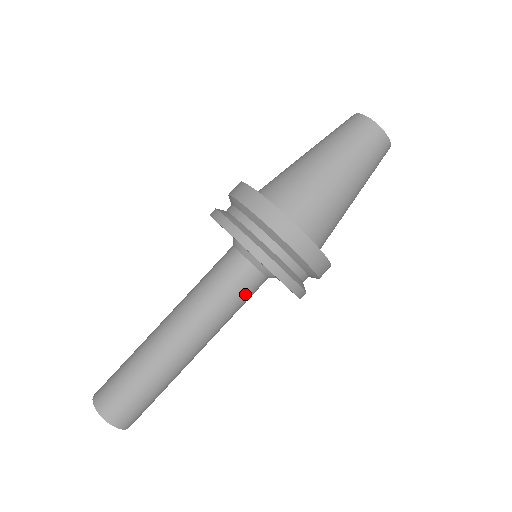
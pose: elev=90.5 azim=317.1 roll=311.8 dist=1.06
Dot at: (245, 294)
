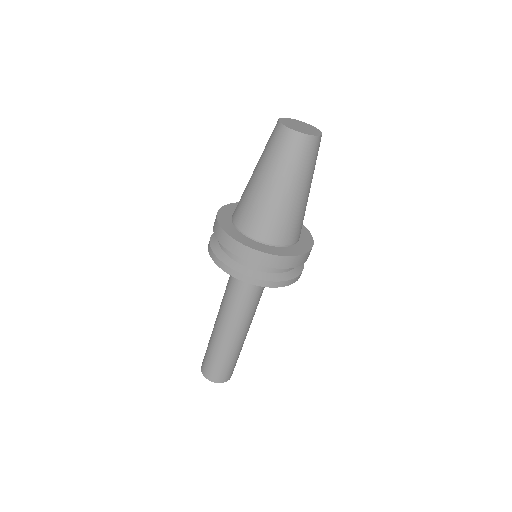
Dot at: (259, 288)
